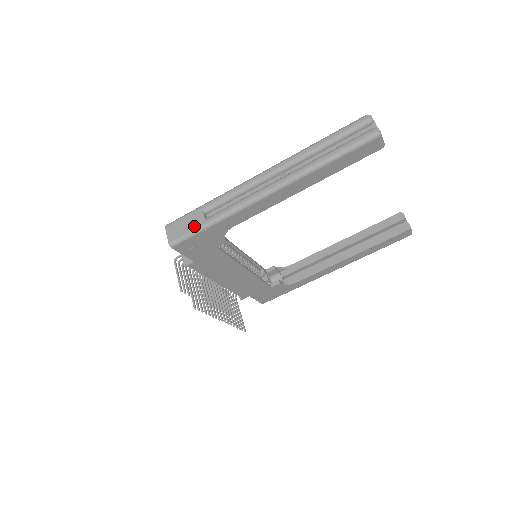
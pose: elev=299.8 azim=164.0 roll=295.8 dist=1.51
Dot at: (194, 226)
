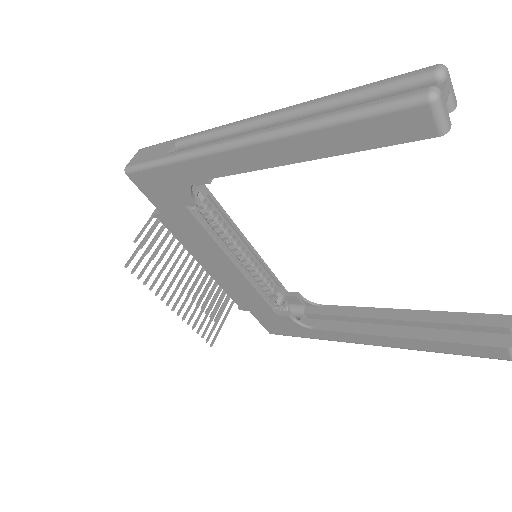
Dot at: (154, 157)
